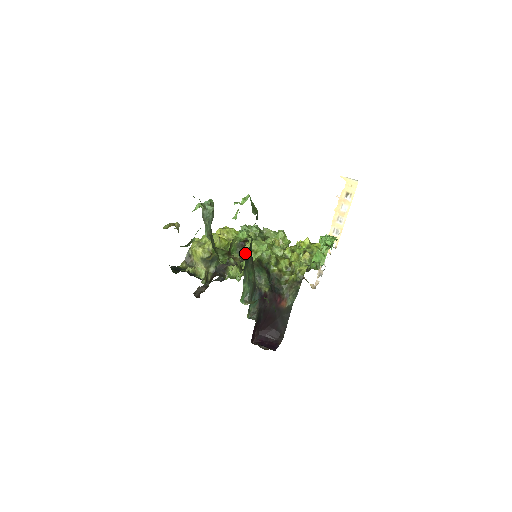
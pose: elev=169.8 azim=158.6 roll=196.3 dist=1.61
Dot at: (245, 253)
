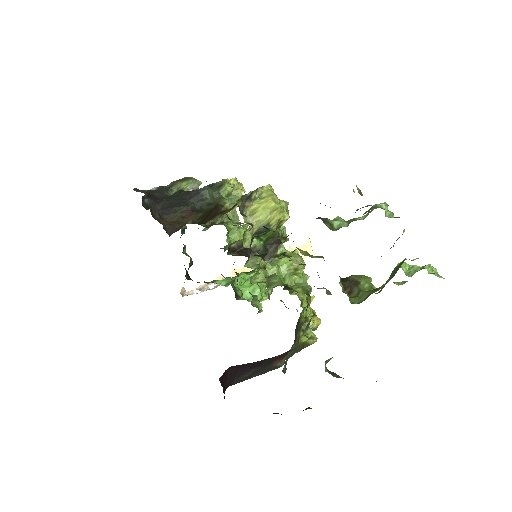
Dot at: (269, 252)
